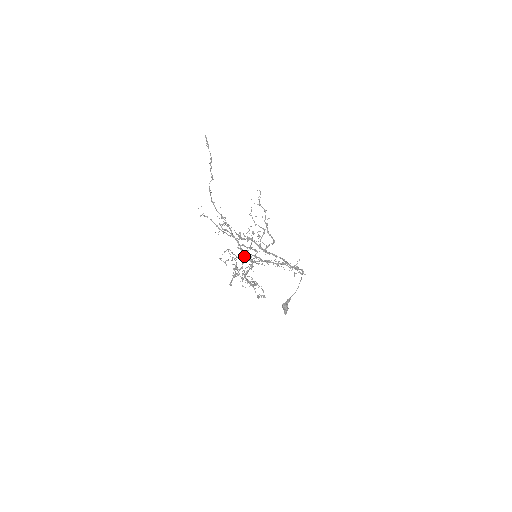
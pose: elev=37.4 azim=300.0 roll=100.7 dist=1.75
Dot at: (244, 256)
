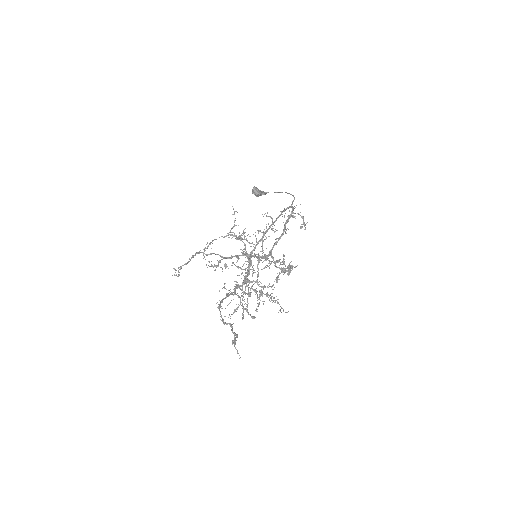
Dot at: occluded
